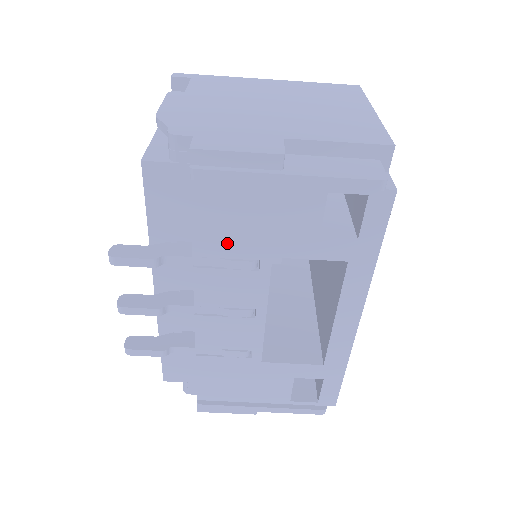
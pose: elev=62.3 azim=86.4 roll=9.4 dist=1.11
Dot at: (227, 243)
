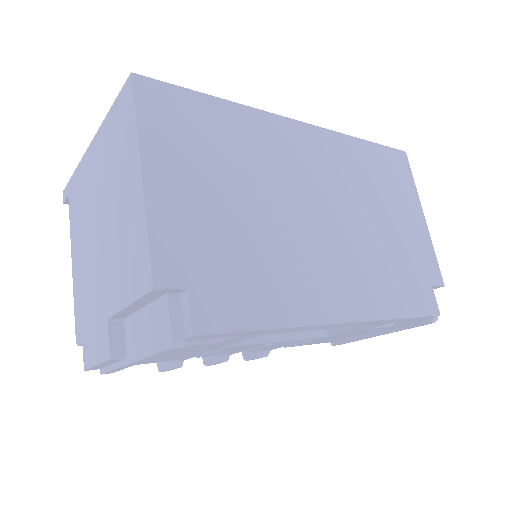
Dot at: (184, 356)
